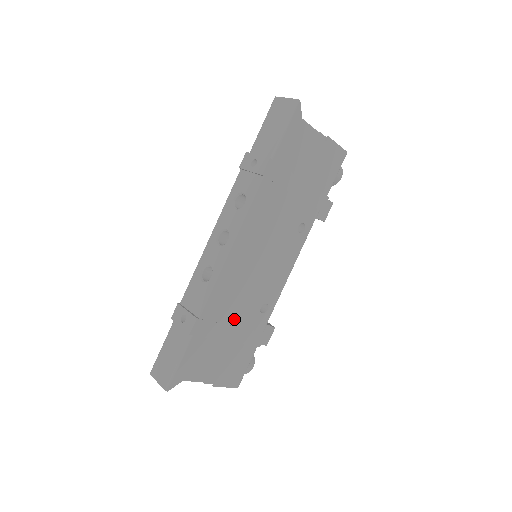
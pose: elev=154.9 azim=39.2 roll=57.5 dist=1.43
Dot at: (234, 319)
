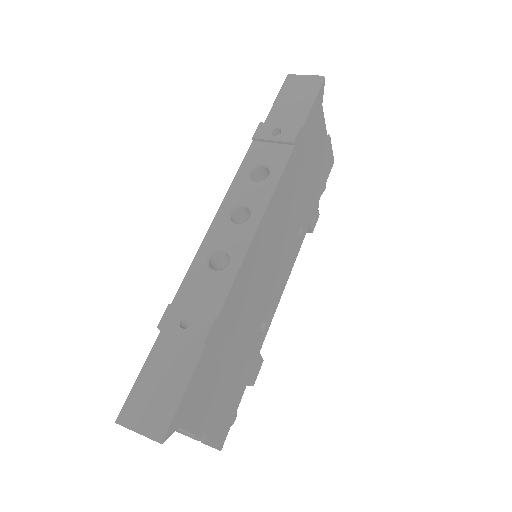
Dot at: (240, 333)
